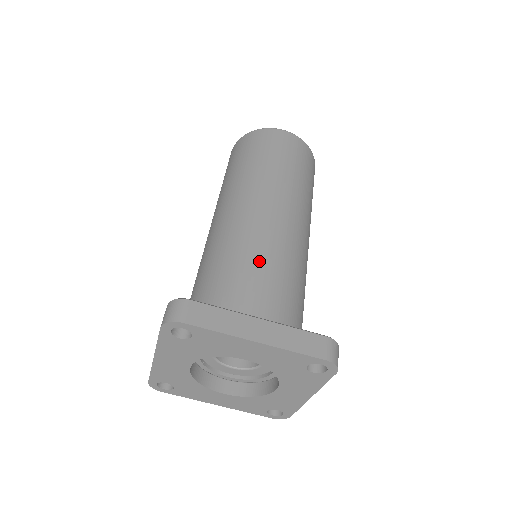
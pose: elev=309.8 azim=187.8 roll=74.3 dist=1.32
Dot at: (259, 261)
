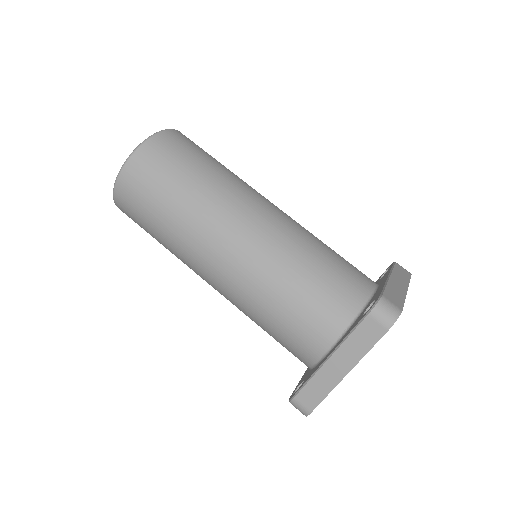
Dot at: (322, 247)
